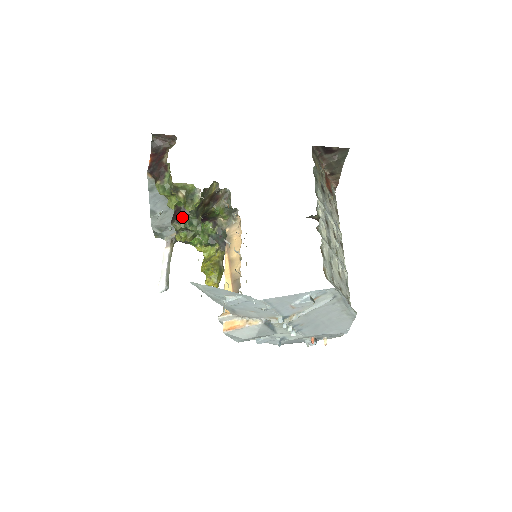
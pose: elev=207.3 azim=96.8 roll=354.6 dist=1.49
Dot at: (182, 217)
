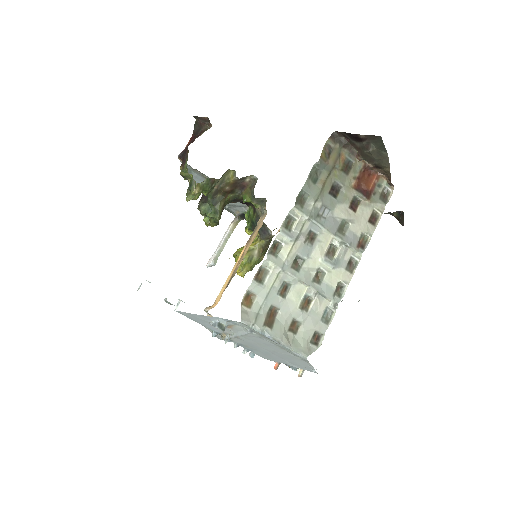
Dot at: (201, 203)
